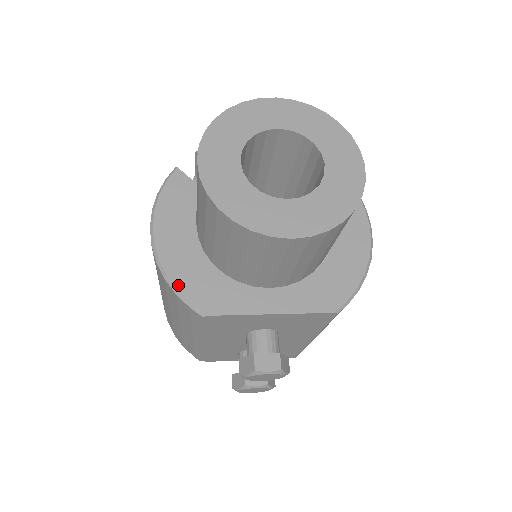
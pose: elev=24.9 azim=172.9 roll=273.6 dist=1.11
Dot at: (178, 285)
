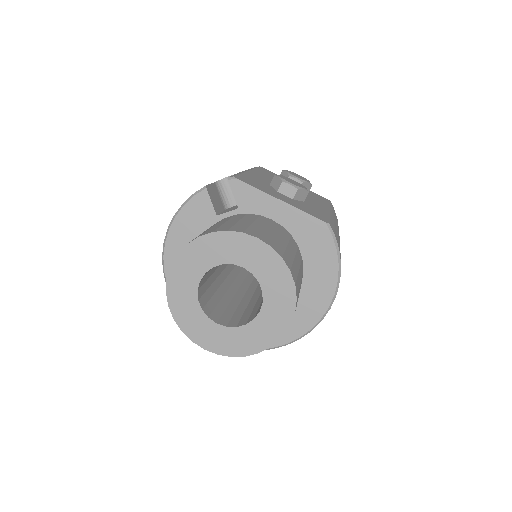
Dot at: occluded
